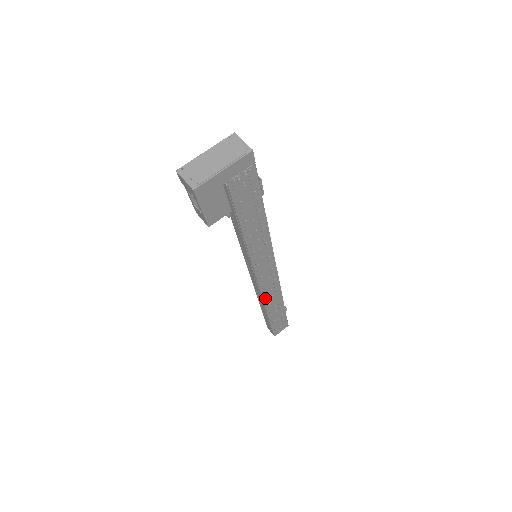
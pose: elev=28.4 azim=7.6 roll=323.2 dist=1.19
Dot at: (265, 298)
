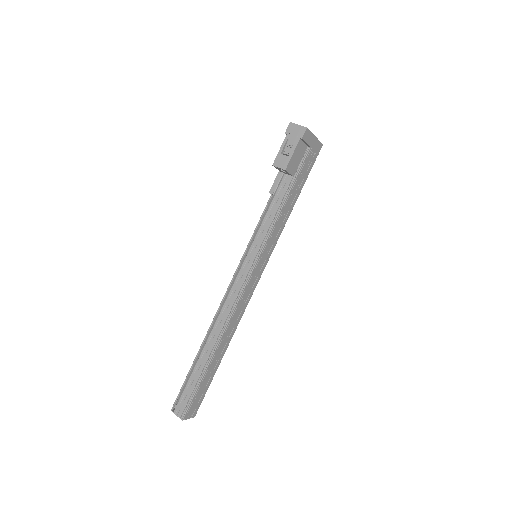
Dot at: (231, 319)
